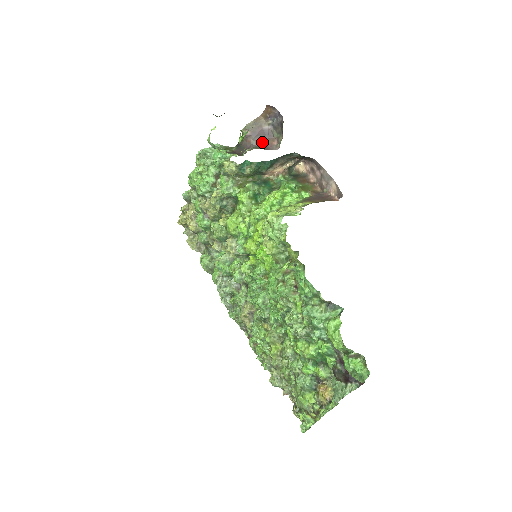
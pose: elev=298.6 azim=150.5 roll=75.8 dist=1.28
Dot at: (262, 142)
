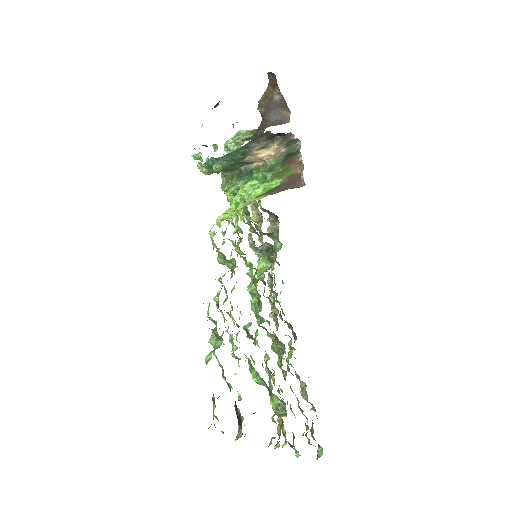
Dot at: (277, 116)
